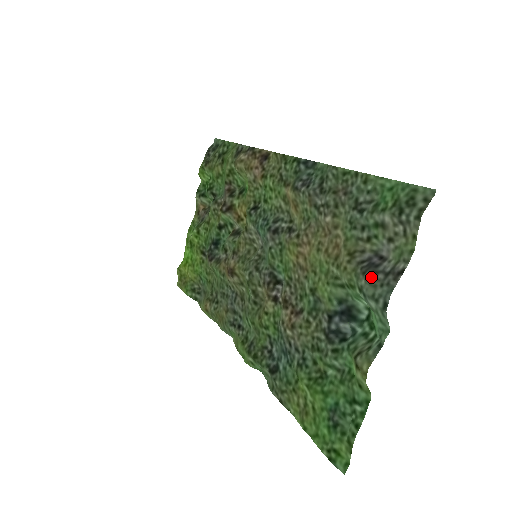
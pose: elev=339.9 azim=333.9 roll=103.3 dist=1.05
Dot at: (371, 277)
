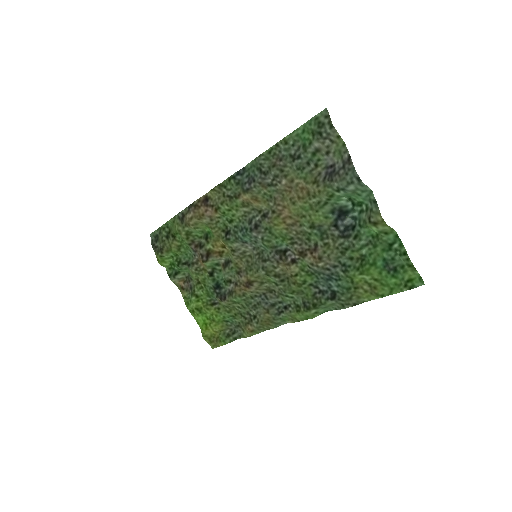
Dot at: (337, 177)
